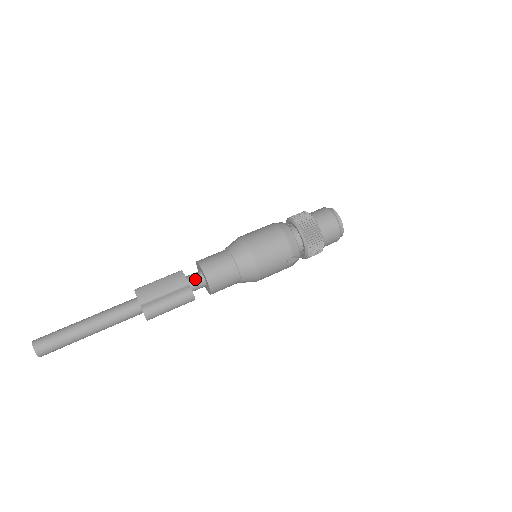
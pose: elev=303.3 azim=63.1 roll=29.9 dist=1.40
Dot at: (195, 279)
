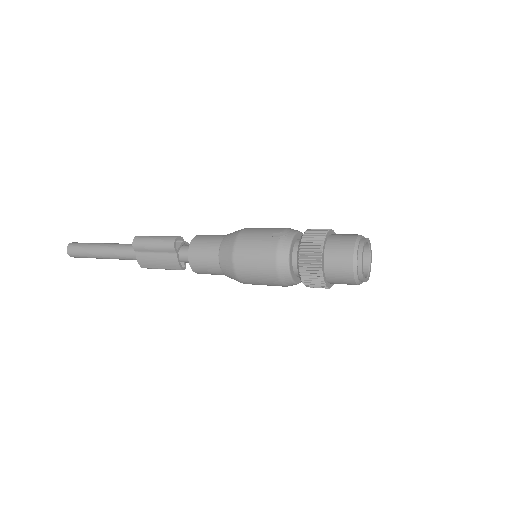
Dot at: occluded
